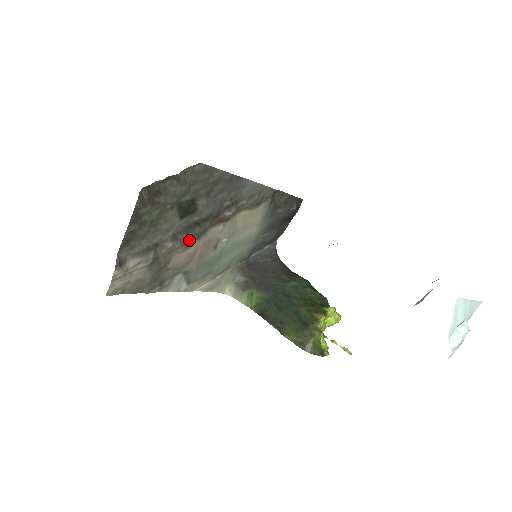
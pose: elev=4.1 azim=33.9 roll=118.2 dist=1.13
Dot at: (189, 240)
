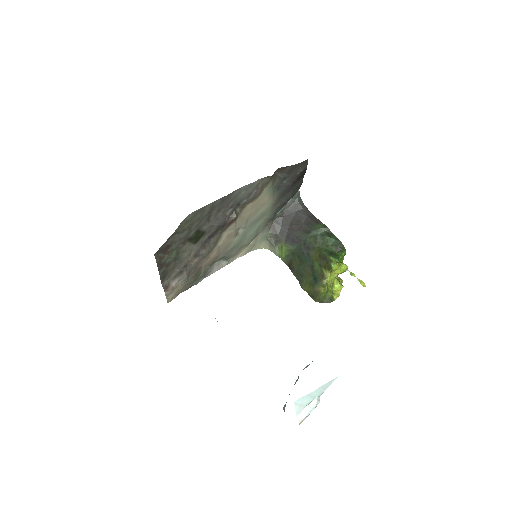
Dot at: (208, 251)
